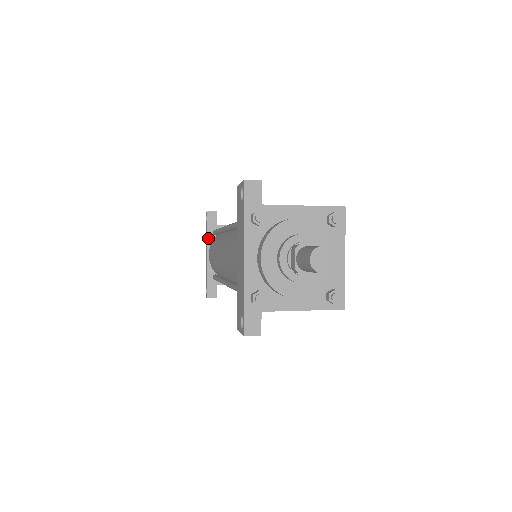
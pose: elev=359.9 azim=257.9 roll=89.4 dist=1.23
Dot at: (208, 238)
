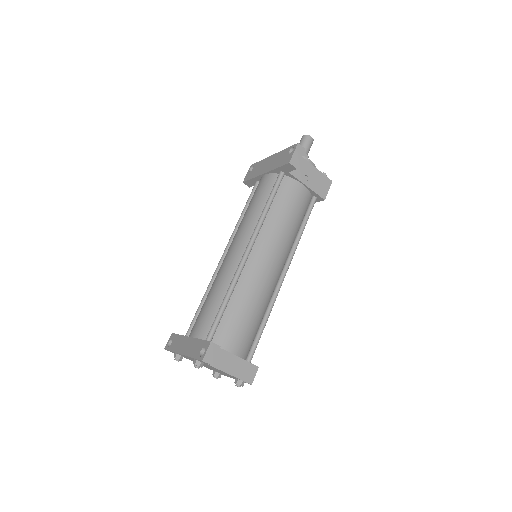
Dot at: (183, 336)
